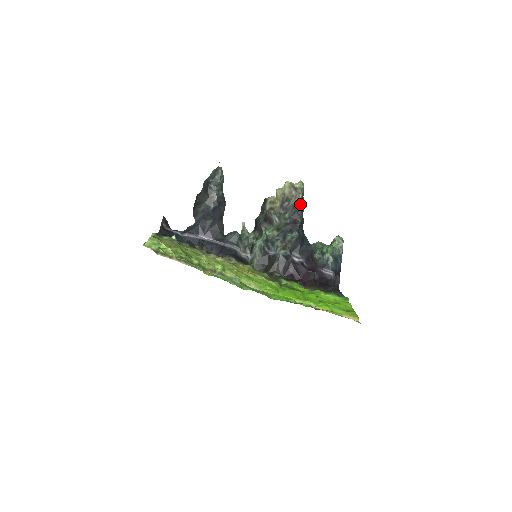
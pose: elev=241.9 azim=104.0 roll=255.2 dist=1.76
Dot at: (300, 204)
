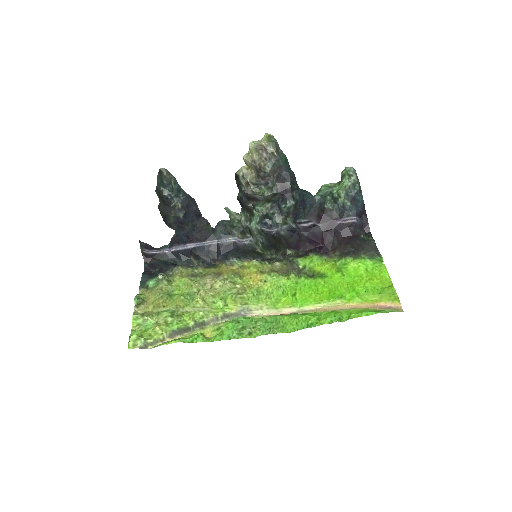
Dot at: (280, 162)
